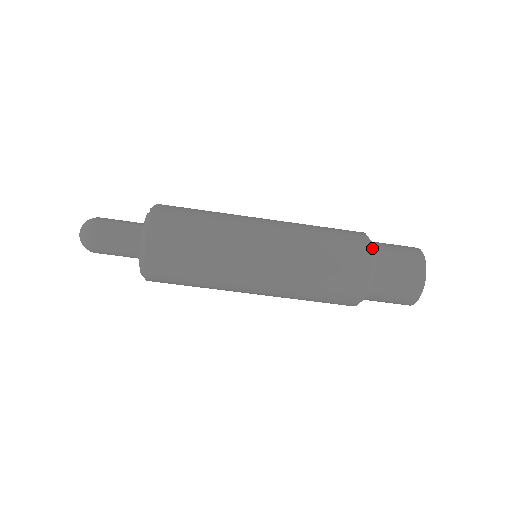
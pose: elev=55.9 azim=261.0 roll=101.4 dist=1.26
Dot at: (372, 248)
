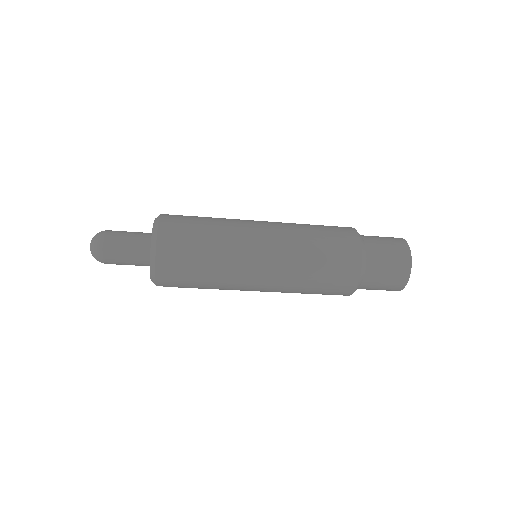
Dot at: (358, 233)
